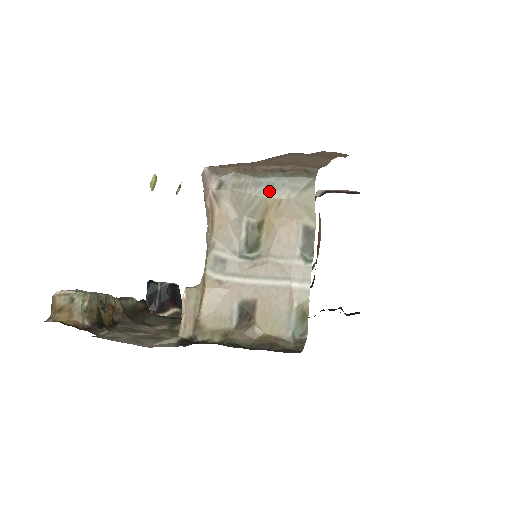
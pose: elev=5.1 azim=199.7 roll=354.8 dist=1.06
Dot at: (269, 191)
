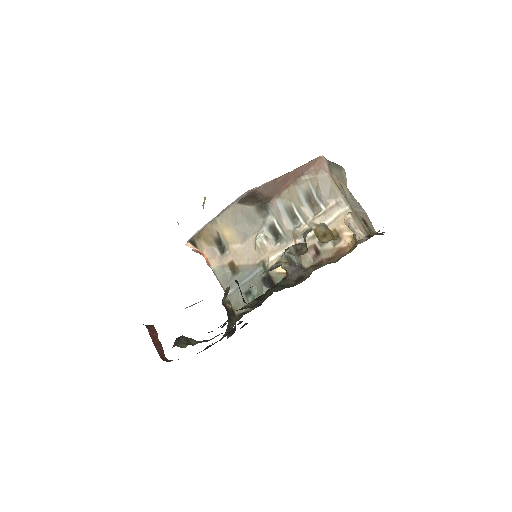
Dot at: (338, 170)
